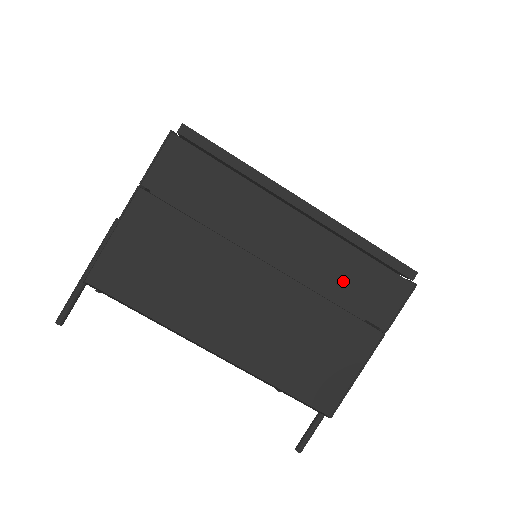
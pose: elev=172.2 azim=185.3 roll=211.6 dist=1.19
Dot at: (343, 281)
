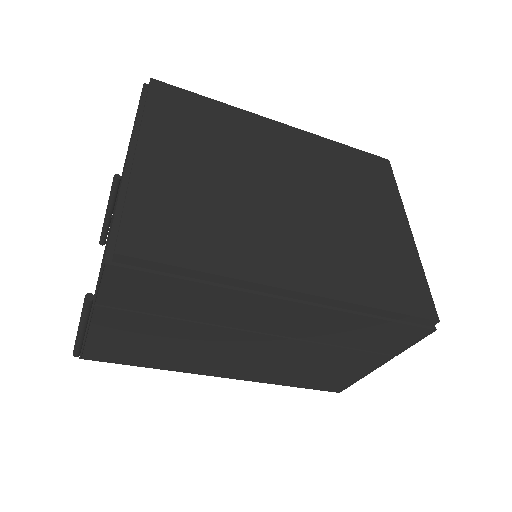
Dot at: (348, 335)
